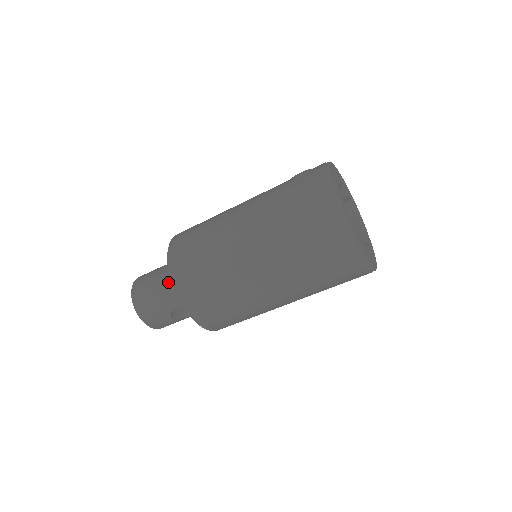
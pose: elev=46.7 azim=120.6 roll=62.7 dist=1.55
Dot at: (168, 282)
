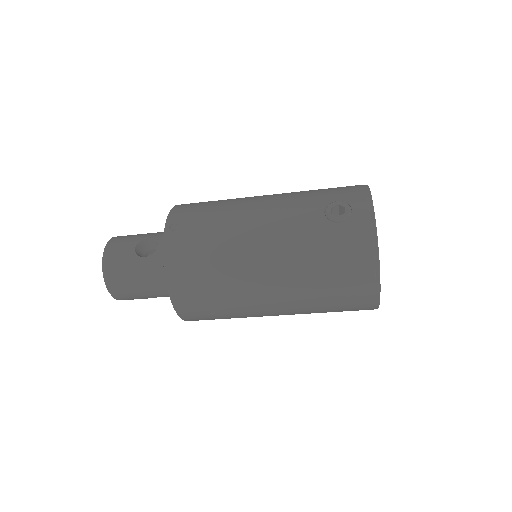
Dot at: (155, 279)
